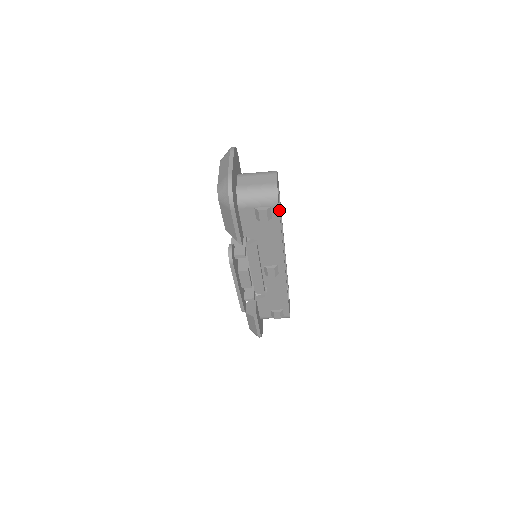
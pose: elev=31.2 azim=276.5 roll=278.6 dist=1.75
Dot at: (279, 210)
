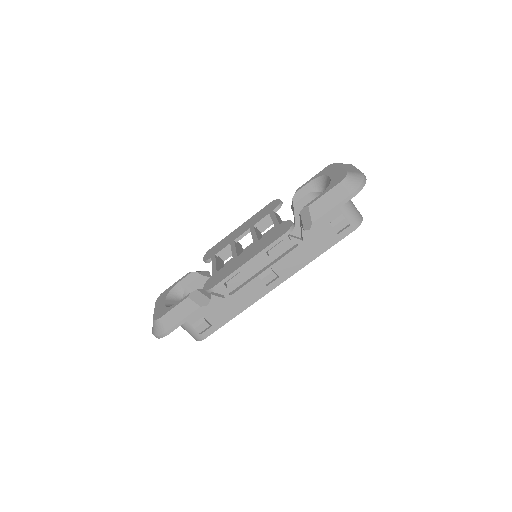
Dot at: (344, 235)
